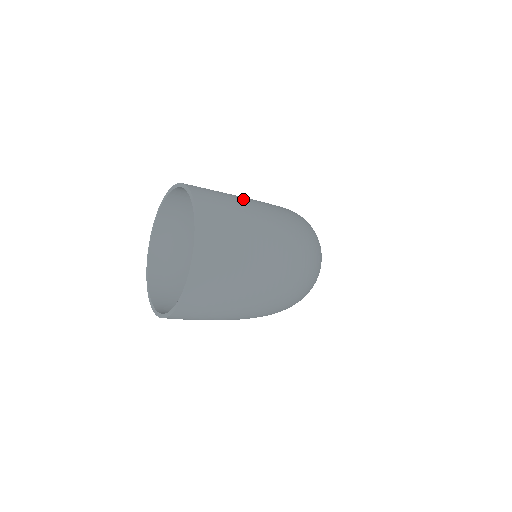
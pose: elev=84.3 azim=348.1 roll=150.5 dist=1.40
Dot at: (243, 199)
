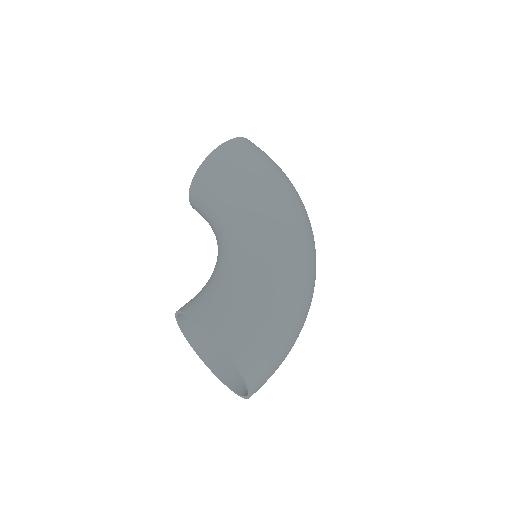
Dot at: (261, 308)
